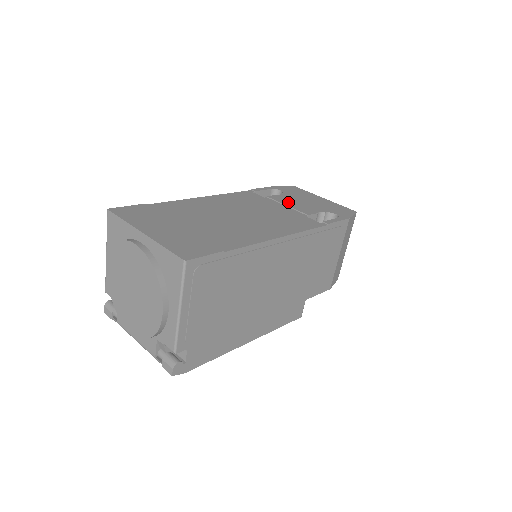
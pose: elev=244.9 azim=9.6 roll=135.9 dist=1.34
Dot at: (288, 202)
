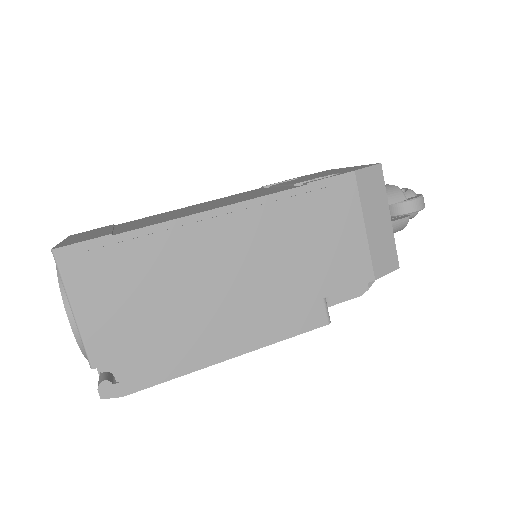
Dot at: (288, 182)
